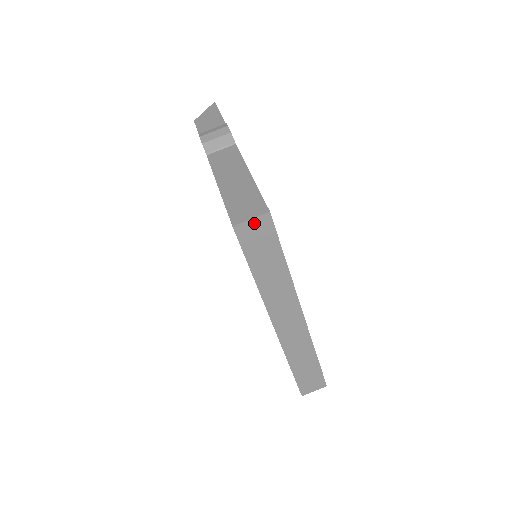
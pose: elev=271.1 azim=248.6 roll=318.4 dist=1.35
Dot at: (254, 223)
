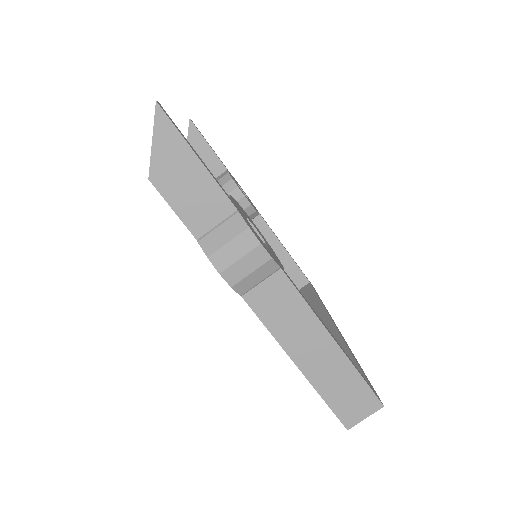
Dot at: (365, 413)
